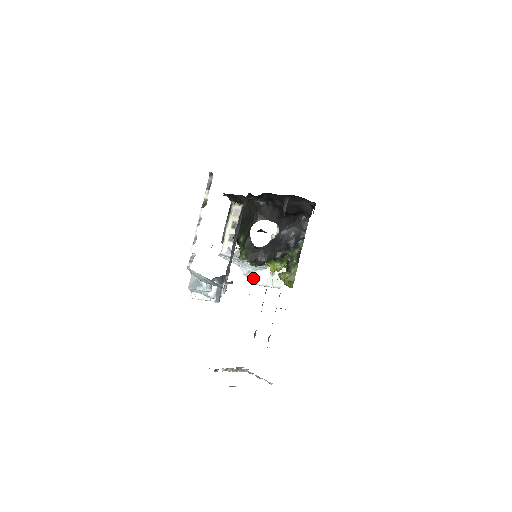
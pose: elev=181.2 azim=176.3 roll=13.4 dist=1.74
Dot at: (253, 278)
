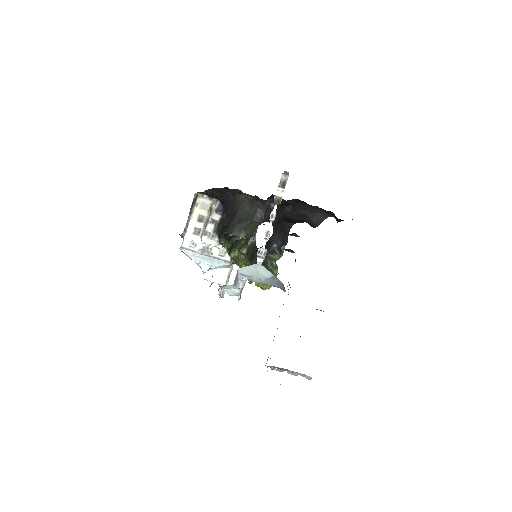
Dot at: (211, 276)
